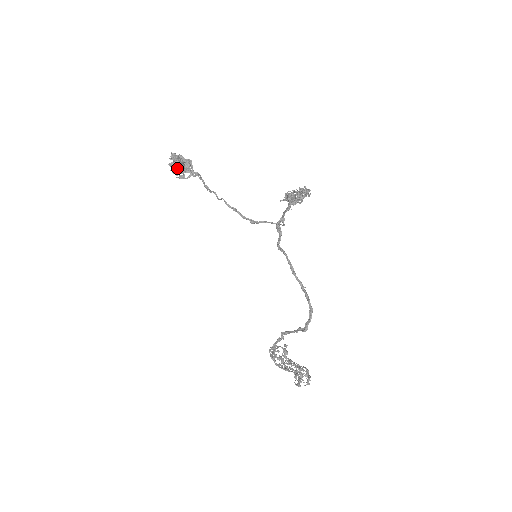
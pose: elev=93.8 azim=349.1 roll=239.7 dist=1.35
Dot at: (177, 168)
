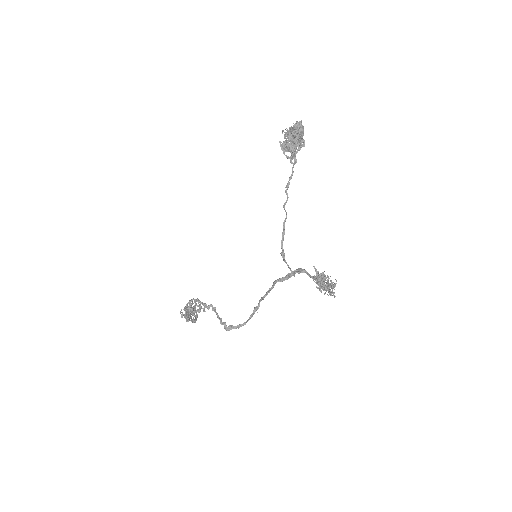
Dot at: (290, 150)
